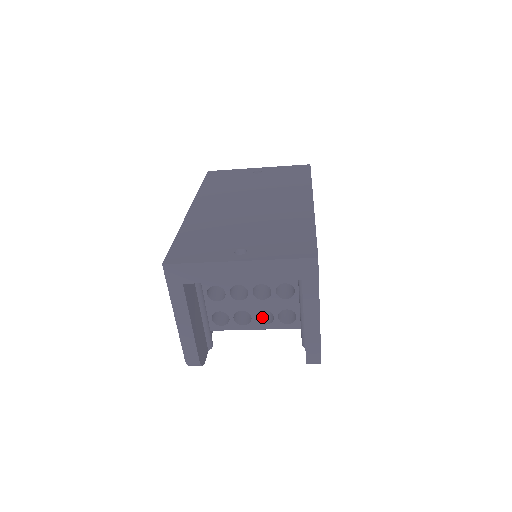
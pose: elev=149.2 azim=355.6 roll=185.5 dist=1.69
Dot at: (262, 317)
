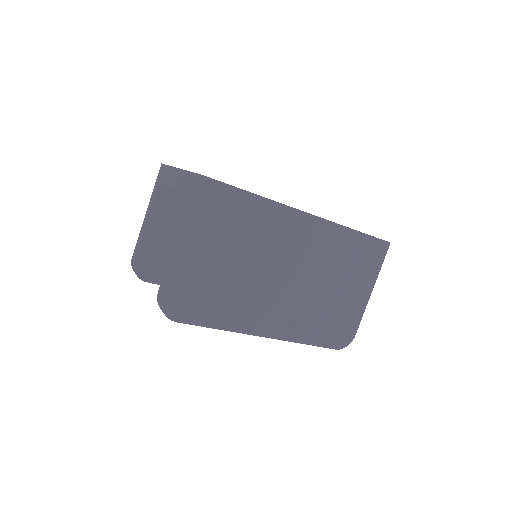
Dot at: occluded
